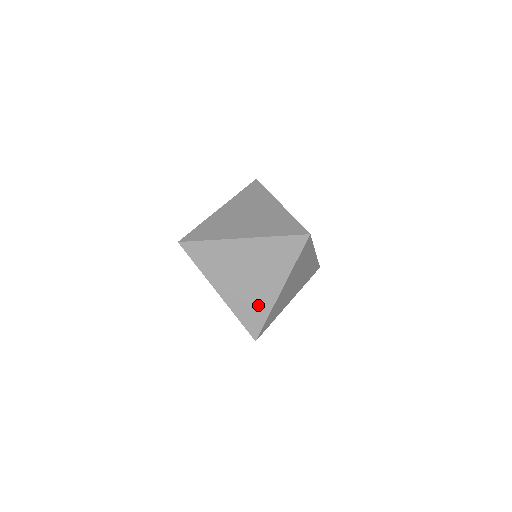
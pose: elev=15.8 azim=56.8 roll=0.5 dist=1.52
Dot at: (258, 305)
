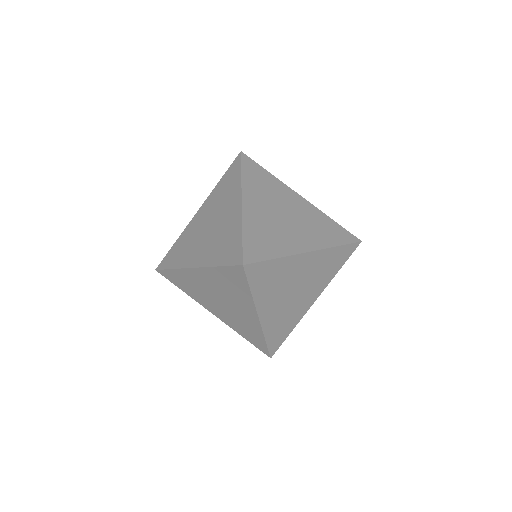
Dot at: (249, 328)
